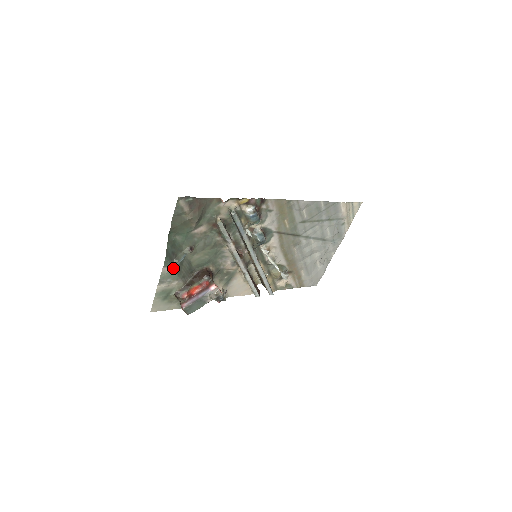
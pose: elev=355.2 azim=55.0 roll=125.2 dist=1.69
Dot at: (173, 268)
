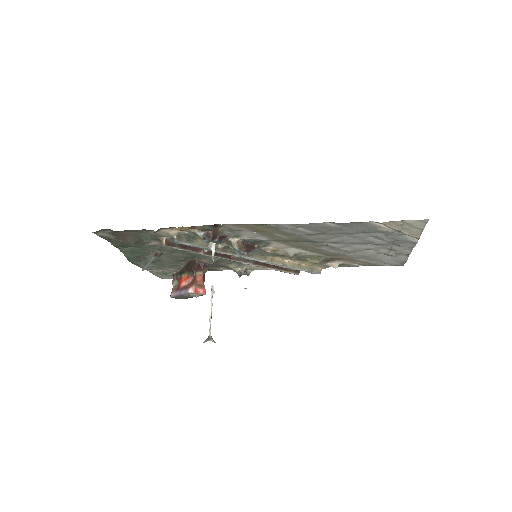
Dot at: (142, 269)
